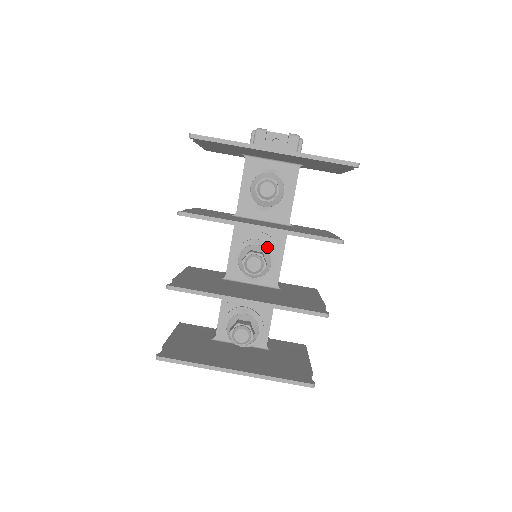
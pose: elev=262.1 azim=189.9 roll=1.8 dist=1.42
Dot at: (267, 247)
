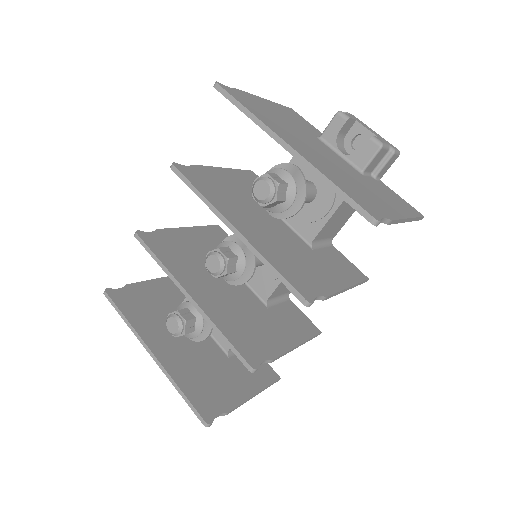
Dot at: (251, 254)
